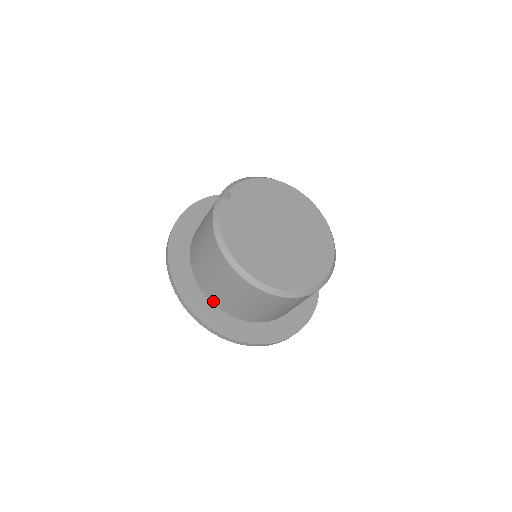
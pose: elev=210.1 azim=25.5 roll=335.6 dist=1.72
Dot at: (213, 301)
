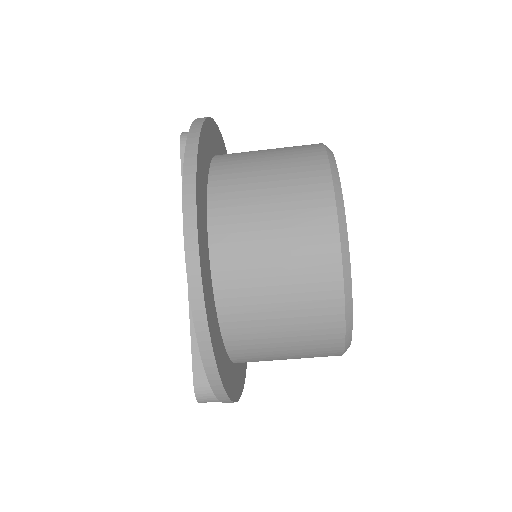
Dot at: (213, 214)
